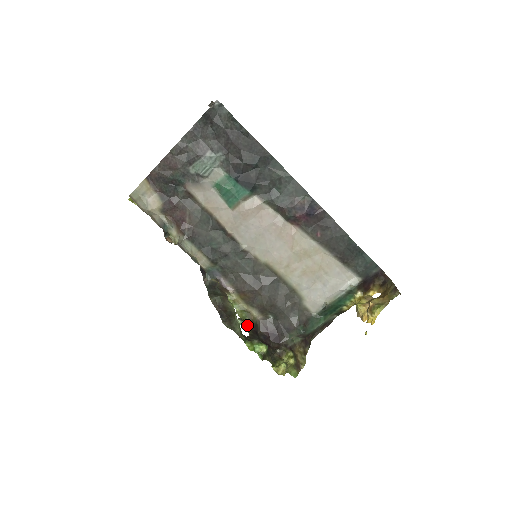
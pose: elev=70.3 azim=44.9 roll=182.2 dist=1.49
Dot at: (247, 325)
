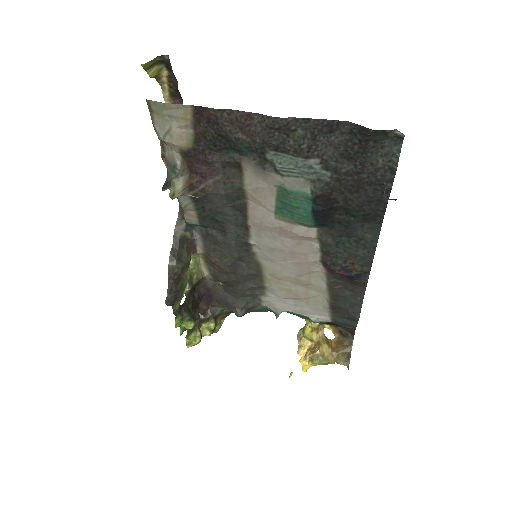
Dot at: (190, 289)
